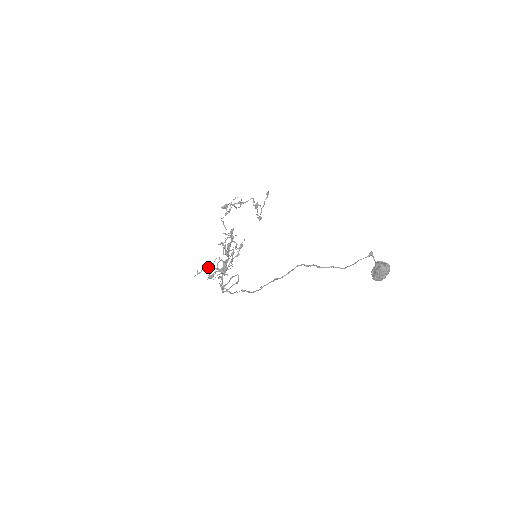
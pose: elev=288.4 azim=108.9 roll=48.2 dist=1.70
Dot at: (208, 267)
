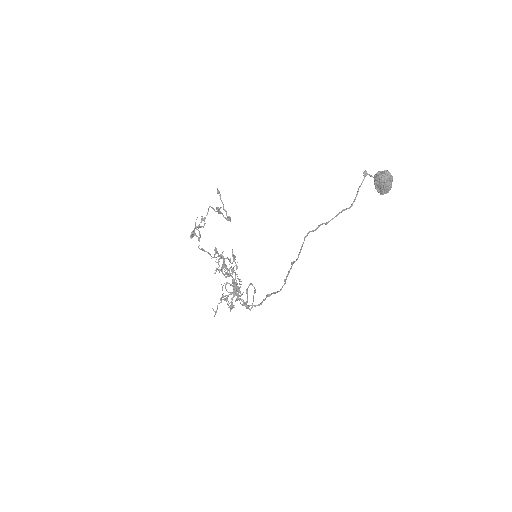
Dot at: (221, 300)
